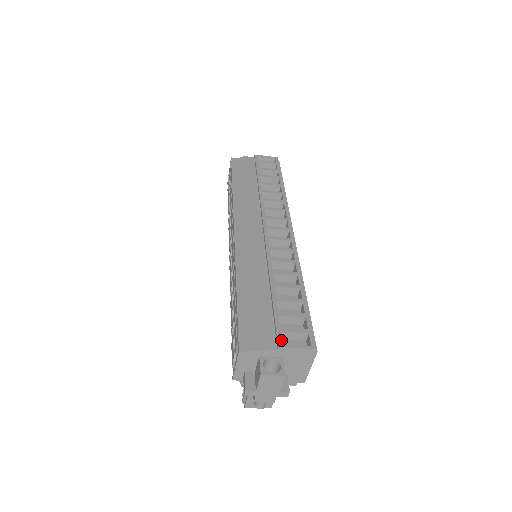
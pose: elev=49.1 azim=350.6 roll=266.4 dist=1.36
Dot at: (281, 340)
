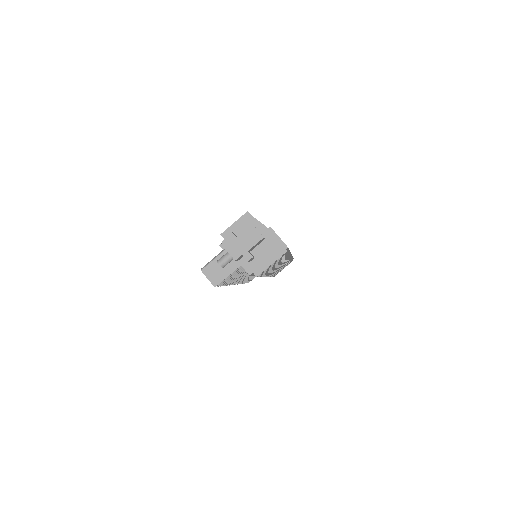
Dot at: occluded
